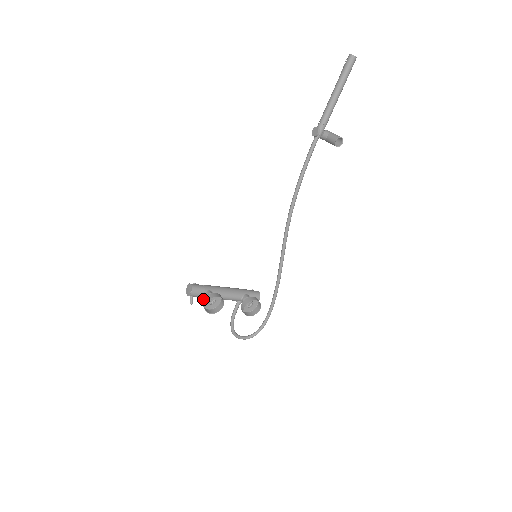
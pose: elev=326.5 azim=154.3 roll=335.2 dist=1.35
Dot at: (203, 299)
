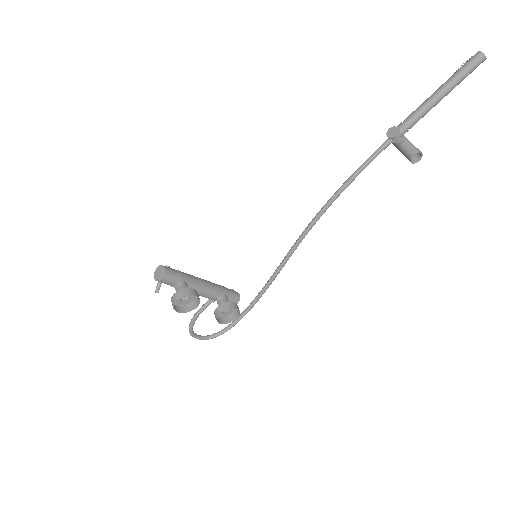
Dot at: occluded
